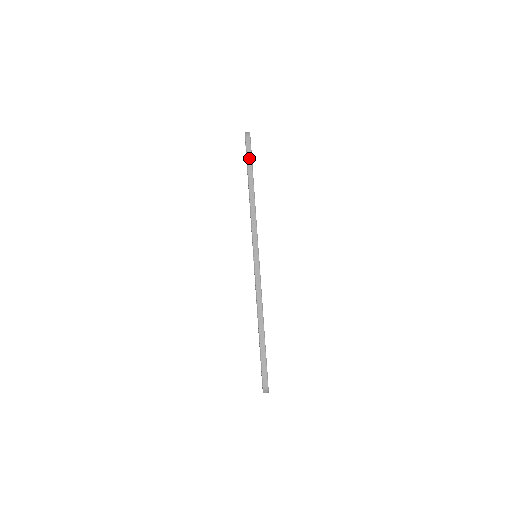
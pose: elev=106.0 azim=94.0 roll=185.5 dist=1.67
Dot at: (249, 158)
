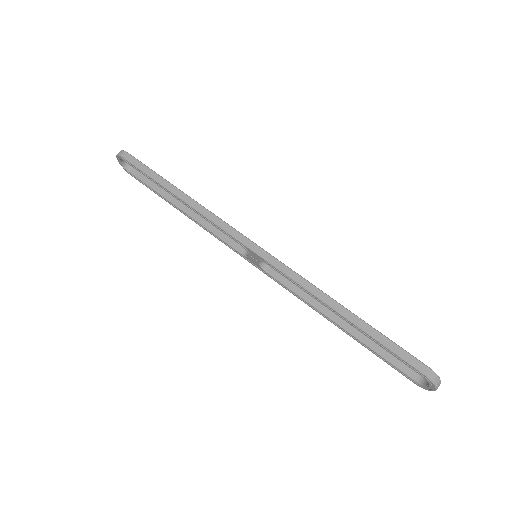
Dot at: (146, 170)
